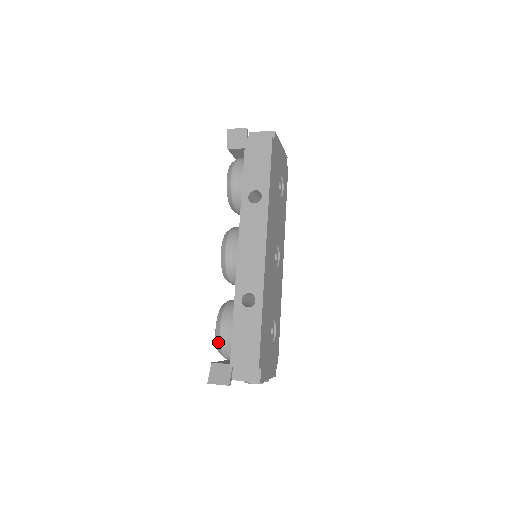
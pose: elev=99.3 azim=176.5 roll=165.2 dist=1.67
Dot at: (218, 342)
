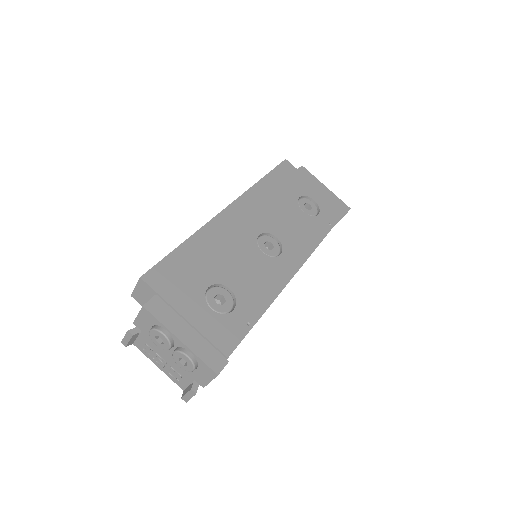
Dot at: occluded
